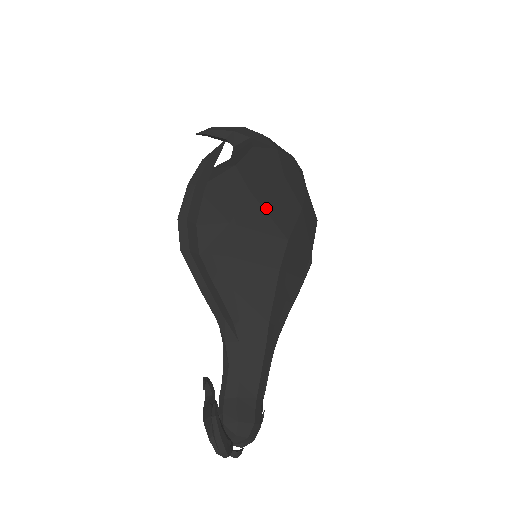
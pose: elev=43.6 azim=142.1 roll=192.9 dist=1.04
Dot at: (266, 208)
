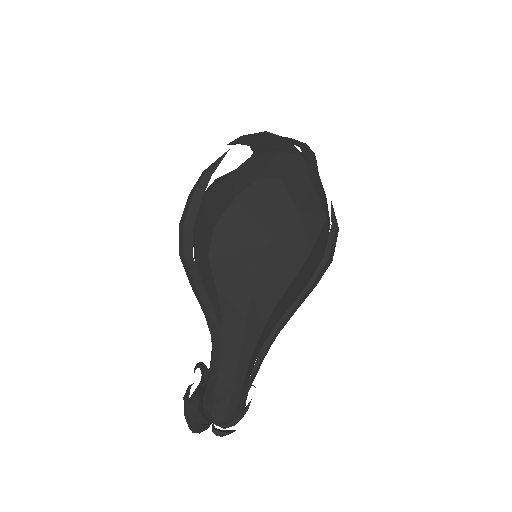
Dot at: (251, 212)
